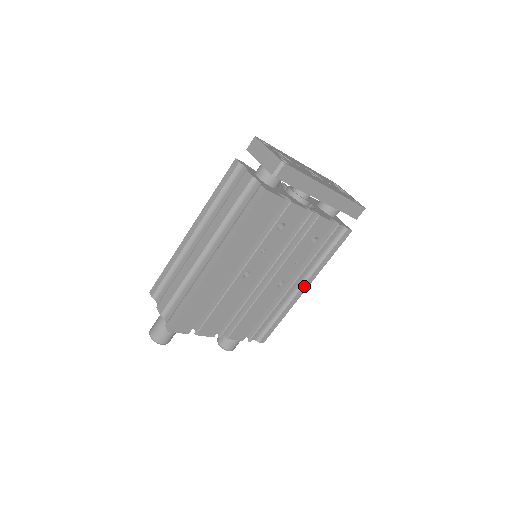
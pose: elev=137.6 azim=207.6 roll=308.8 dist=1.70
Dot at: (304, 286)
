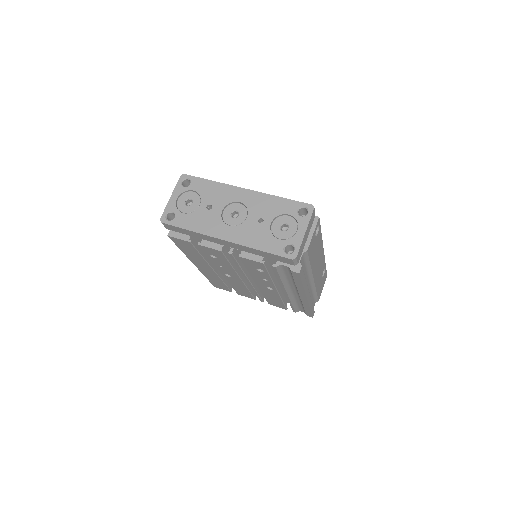
Dot at: (301, 296)
